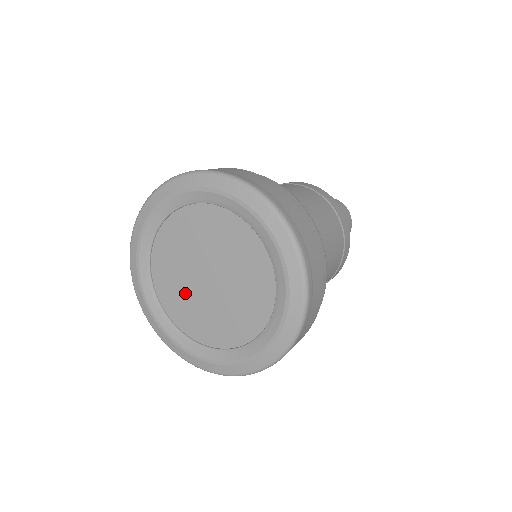
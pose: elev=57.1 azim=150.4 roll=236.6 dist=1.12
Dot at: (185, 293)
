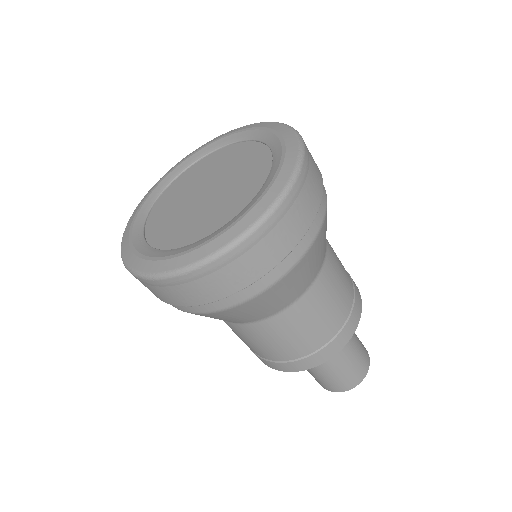
Dot at: (177, 203)
